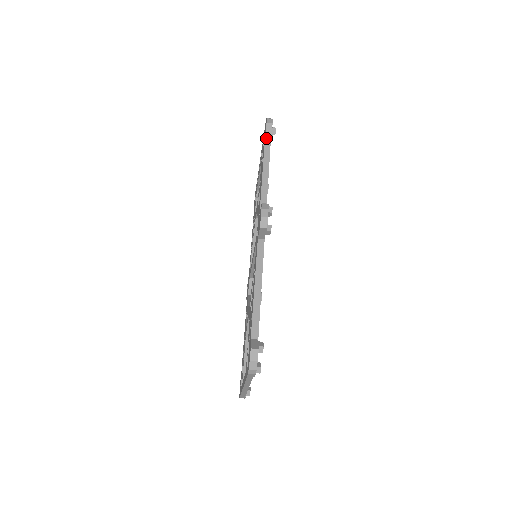
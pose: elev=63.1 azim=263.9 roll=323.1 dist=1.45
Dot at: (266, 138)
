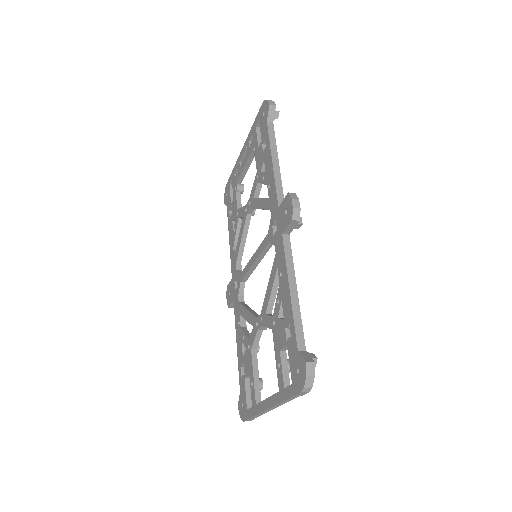
Dot at: (268, 122)
